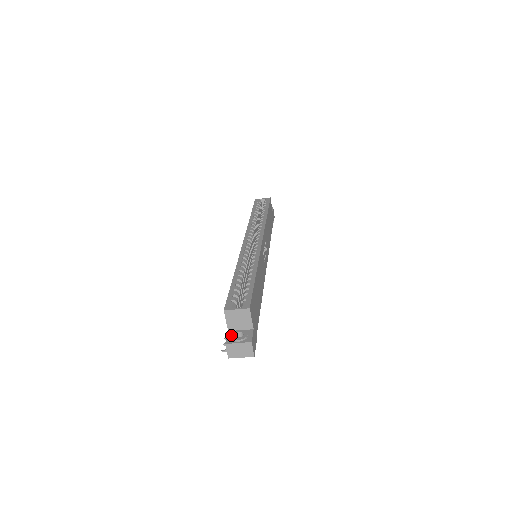
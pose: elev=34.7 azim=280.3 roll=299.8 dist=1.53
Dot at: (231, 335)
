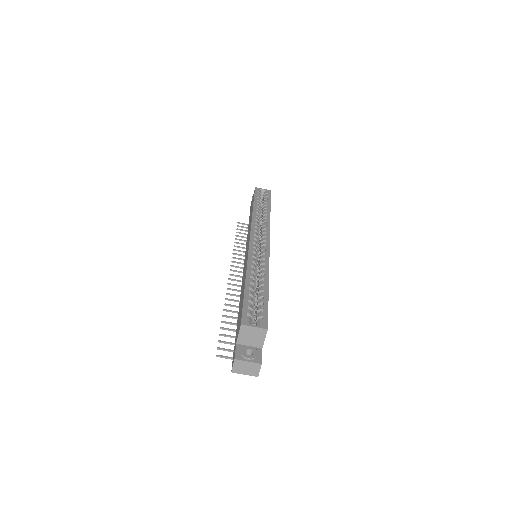
Dot at: (241, 350)
